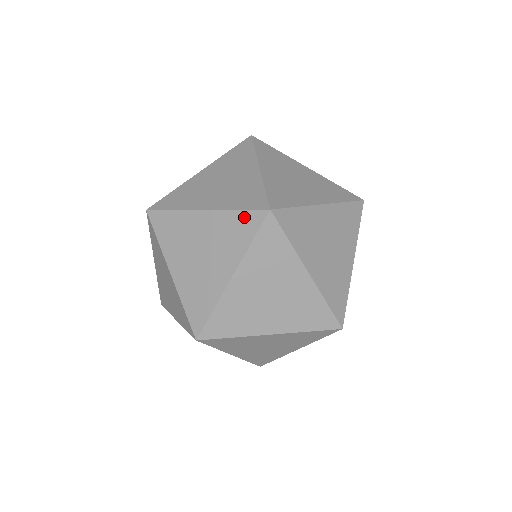
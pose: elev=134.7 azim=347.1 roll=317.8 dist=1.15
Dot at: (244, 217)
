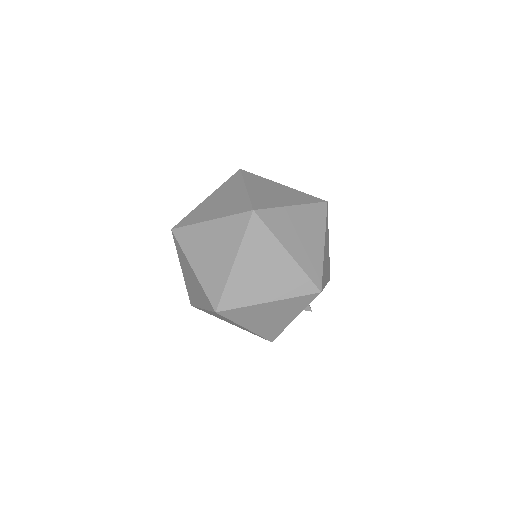
Dot at: (237, 219)
